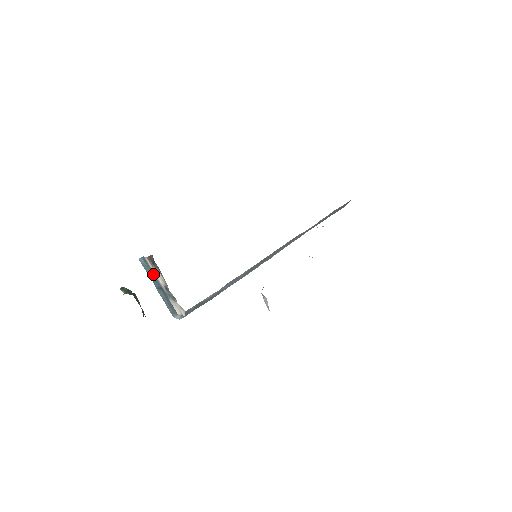
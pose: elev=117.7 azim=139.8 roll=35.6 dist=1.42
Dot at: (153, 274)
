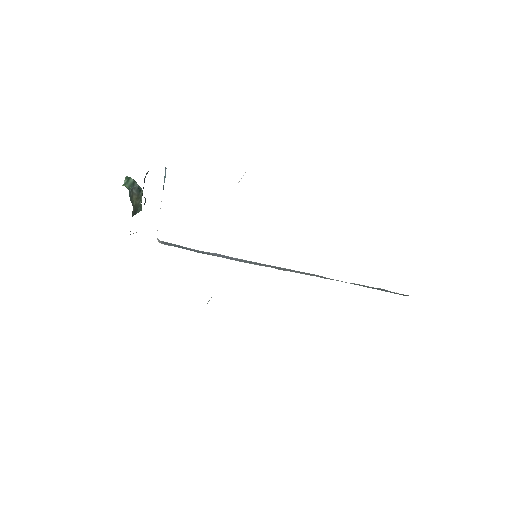
Dot at: occluded
